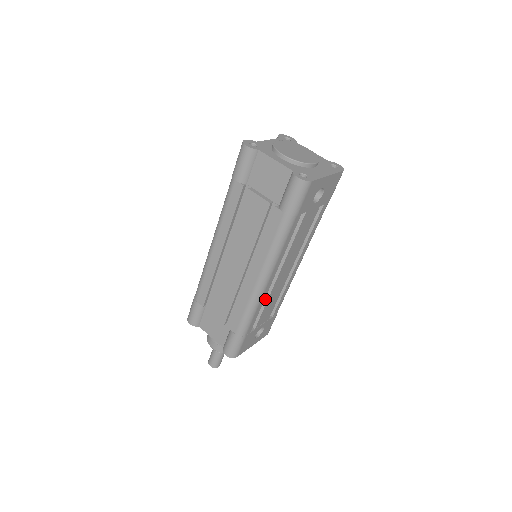
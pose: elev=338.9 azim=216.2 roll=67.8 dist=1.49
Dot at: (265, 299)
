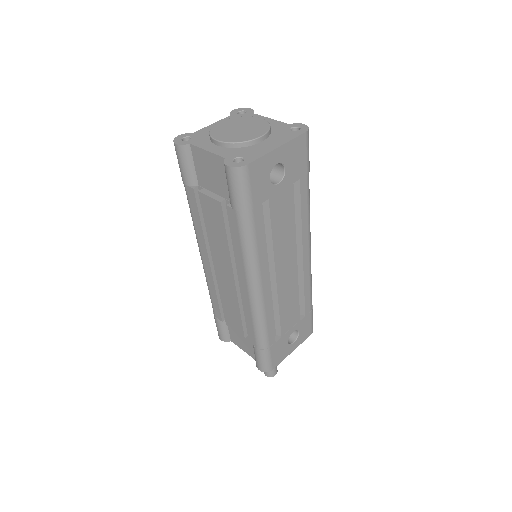
Dot at: (275, 304)
